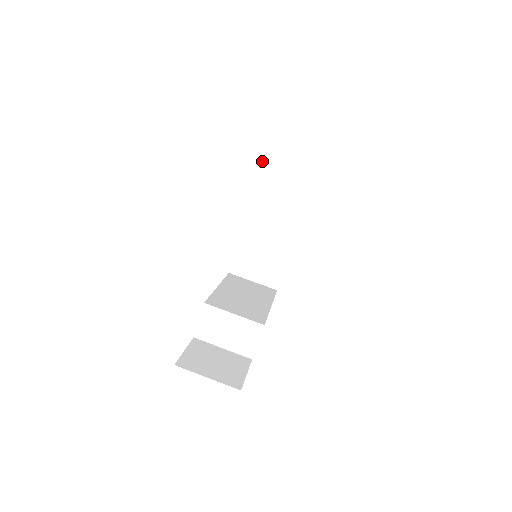
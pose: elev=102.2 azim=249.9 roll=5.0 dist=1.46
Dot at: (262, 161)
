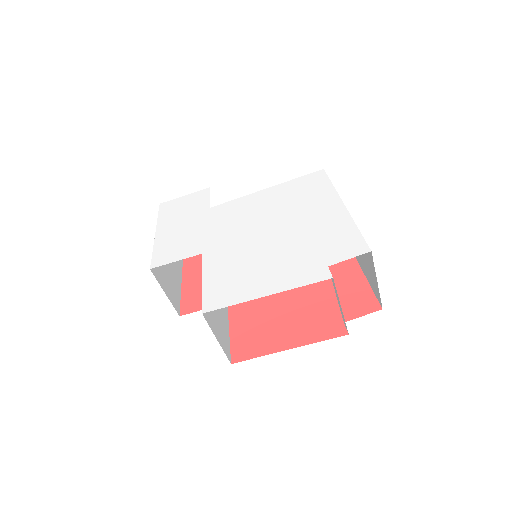
Dot at: occluded
